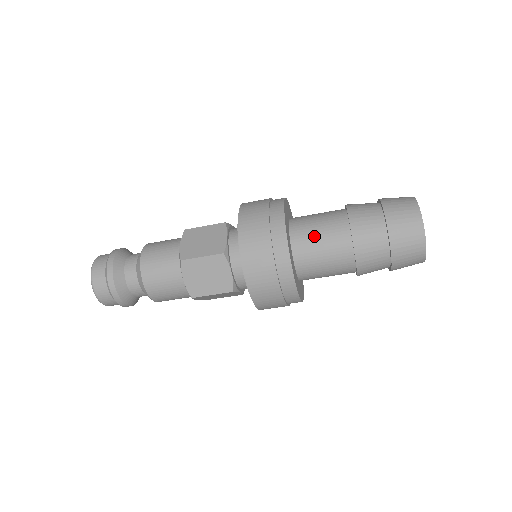
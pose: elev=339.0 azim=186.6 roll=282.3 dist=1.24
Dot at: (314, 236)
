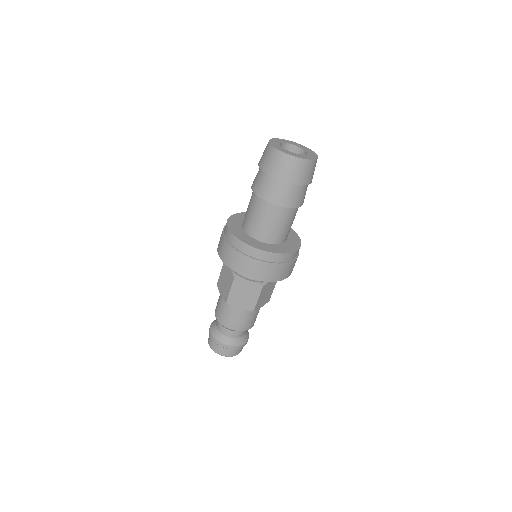
Dot at: (277, 229)
